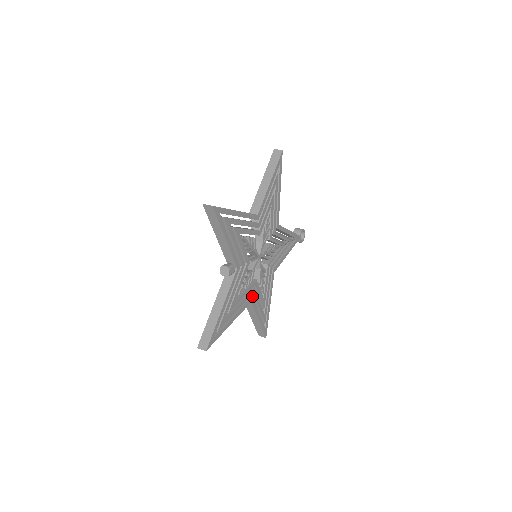
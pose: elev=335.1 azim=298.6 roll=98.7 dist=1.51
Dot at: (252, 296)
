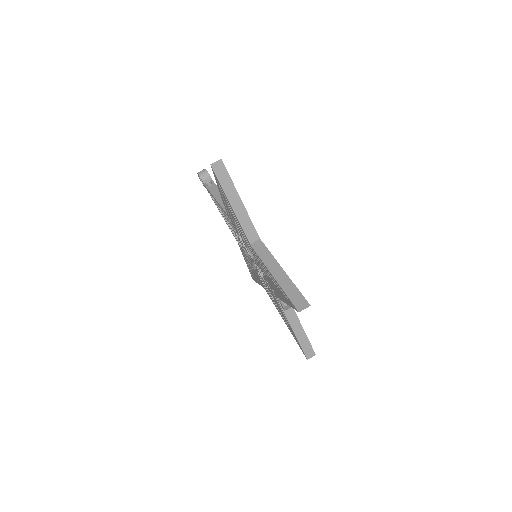
Dot at: occluded
